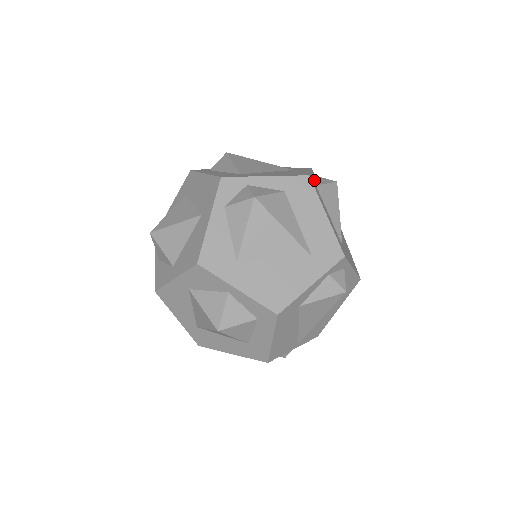
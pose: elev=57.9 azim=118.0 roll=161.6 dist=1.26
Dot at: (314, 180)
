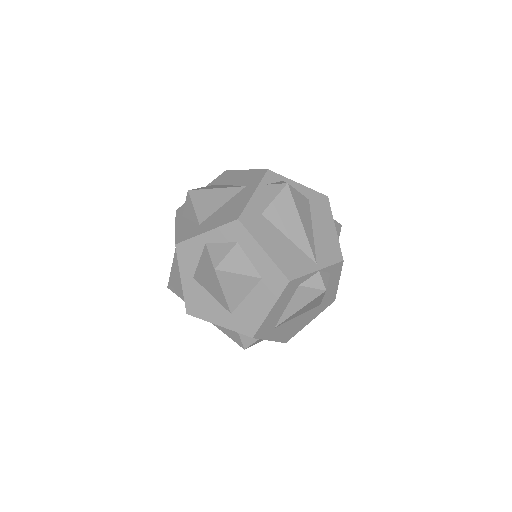
Dot at: occluded
